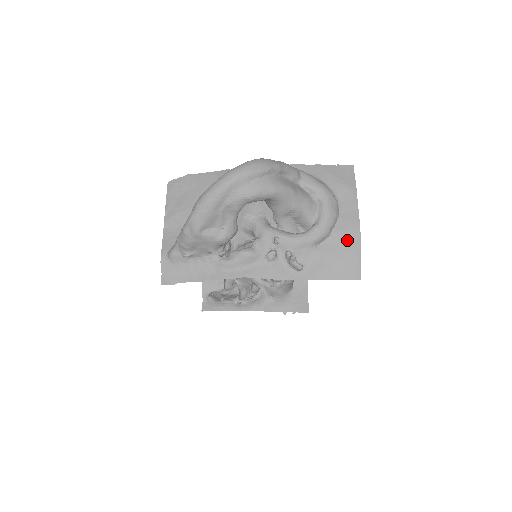
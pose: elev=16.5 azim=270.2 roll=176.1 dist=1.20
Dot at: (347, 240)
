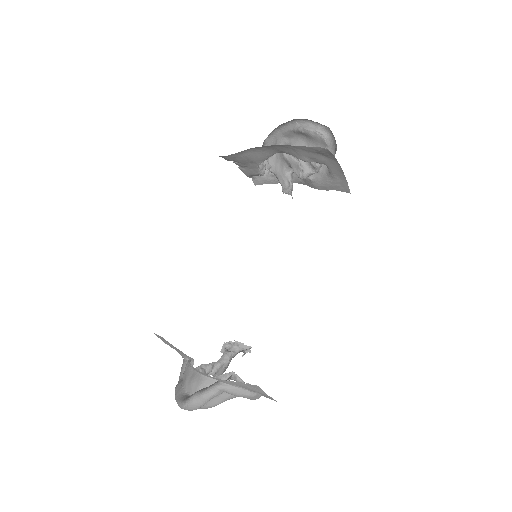
Dot at: occluded
